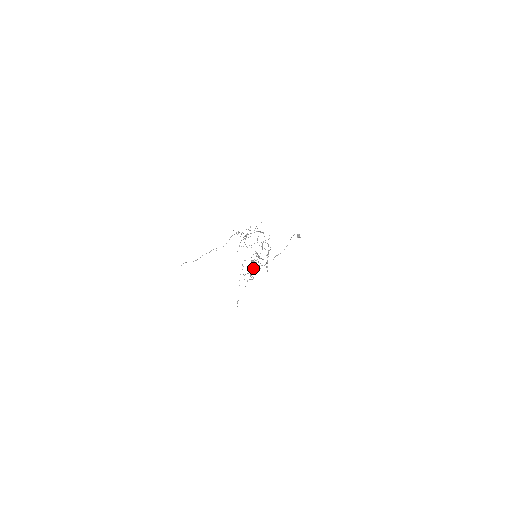
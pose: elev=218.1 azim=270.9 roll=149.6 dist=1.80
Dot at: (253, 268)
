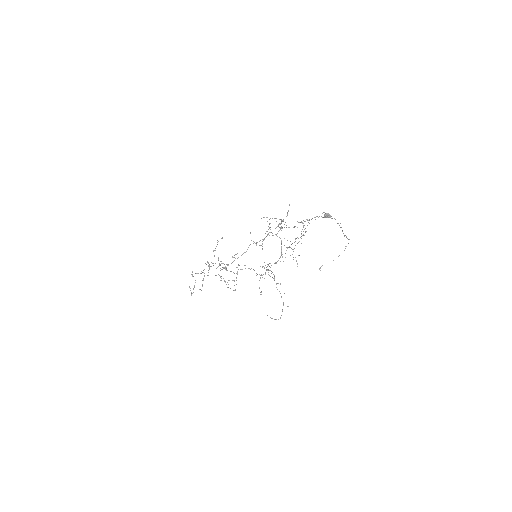
Dot at: (268, 269)
